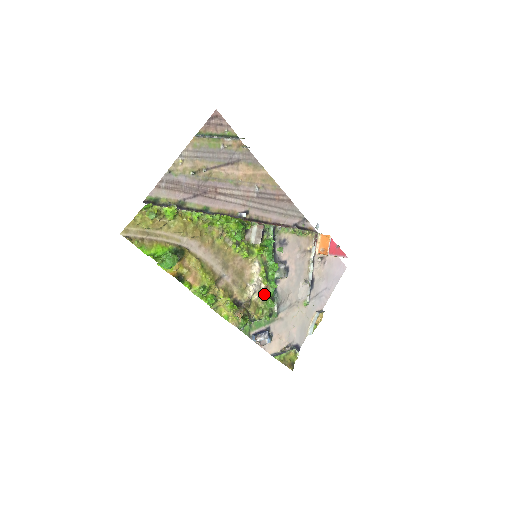
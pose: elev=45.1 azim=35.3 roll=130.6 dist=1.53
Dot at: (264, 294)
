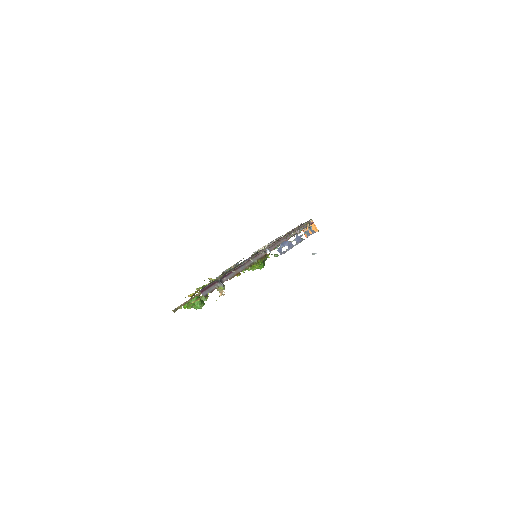
Dot at: occluded
